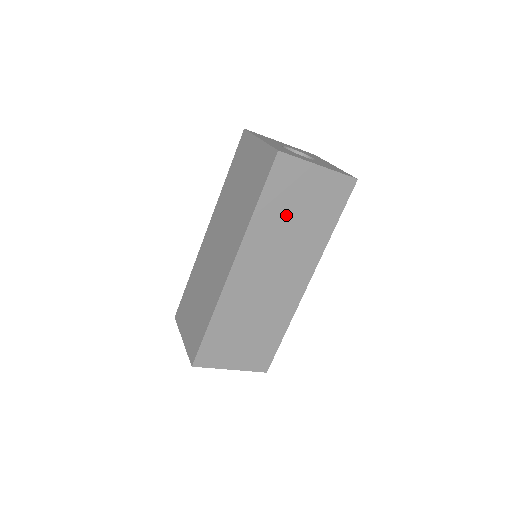
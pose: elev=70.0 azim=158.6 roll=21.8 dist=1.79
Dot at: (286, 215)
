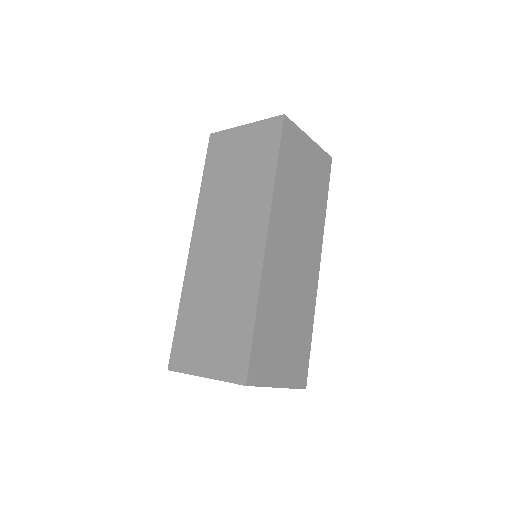
Dot at: (296, 184)
